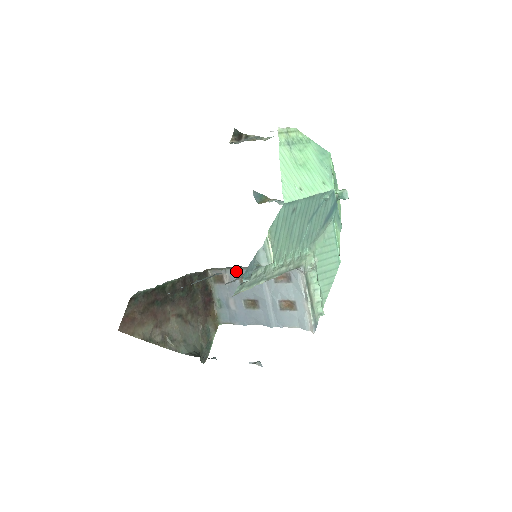
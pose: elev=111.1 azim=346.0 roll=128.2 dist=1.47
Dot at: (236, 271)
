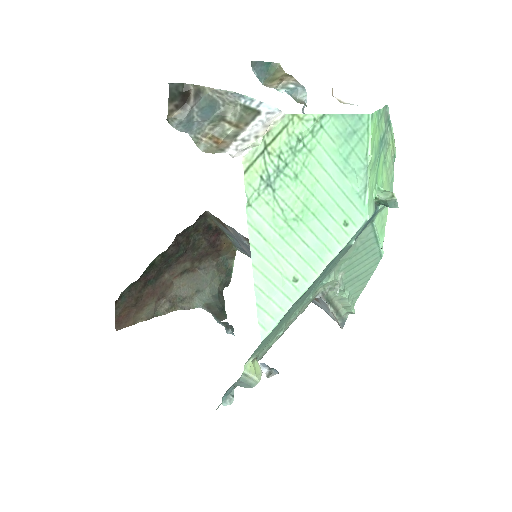
Dot at: (239, 233)
